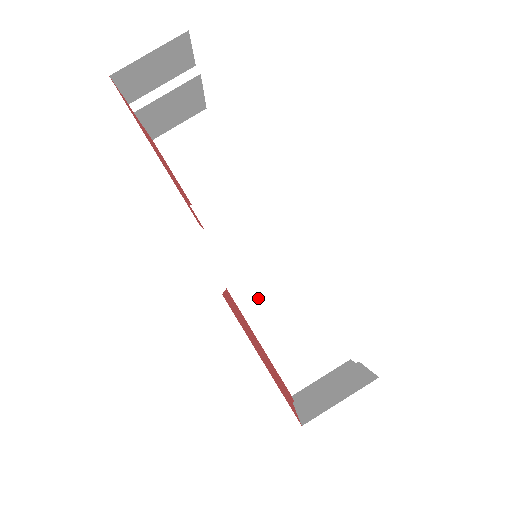
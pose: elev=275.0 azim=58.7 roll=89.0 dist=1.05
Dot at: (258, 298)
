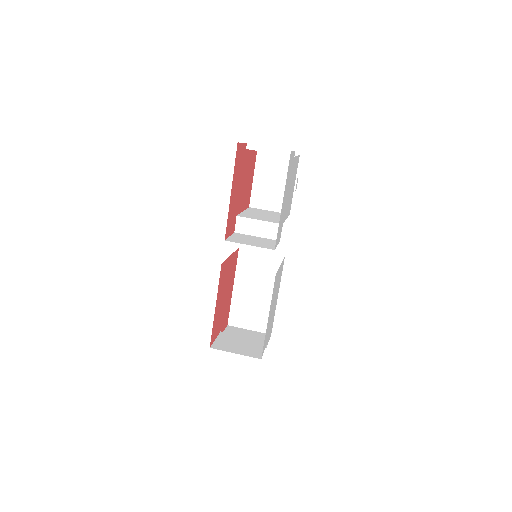
Dot at: (251, 266)
